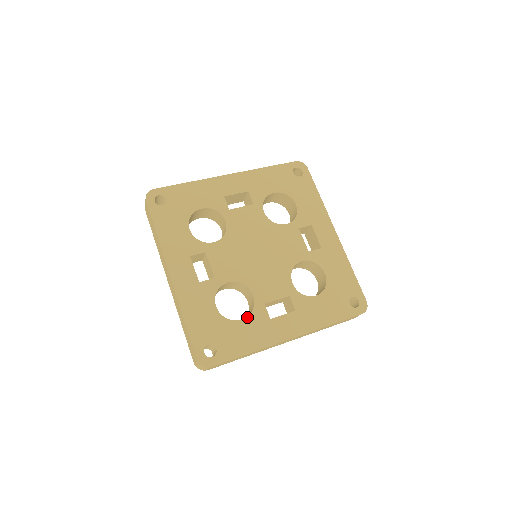
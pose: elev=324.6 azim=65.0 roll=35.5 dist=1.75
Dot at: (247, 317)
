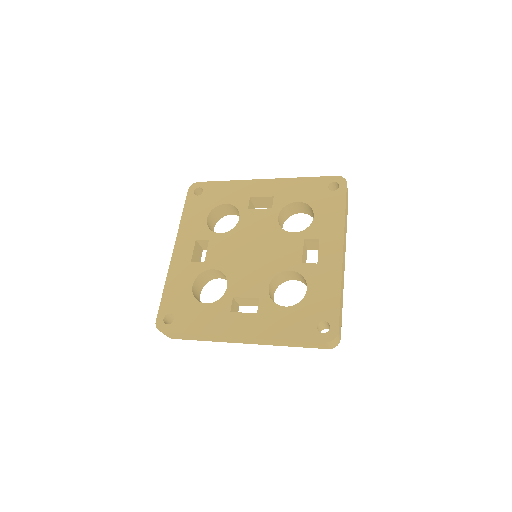
Dot at: (307, 283)
